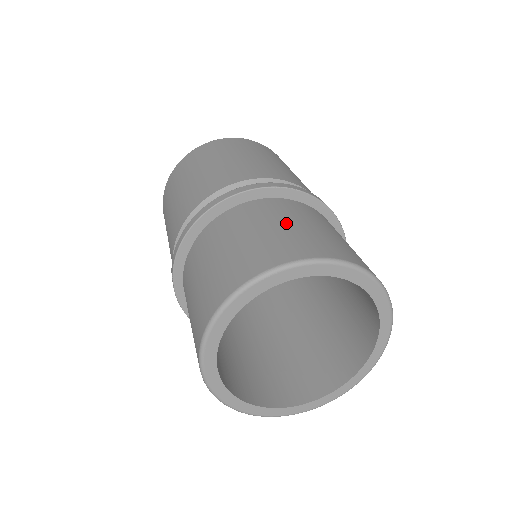
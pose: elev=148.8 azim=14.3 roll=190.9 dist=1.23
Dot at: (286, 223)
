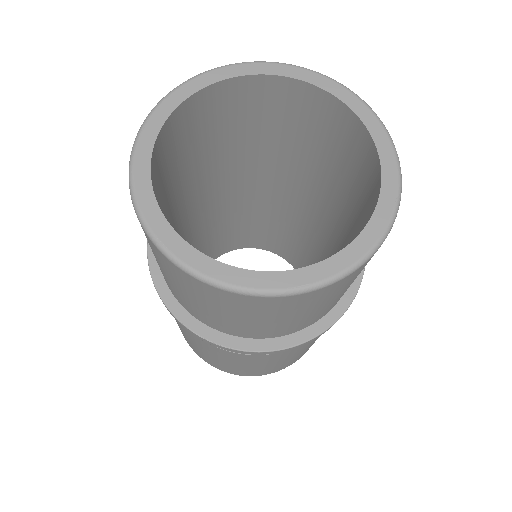
Dot at: occluded
